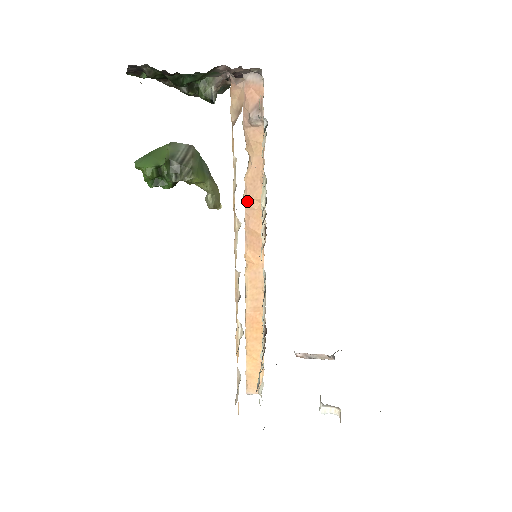
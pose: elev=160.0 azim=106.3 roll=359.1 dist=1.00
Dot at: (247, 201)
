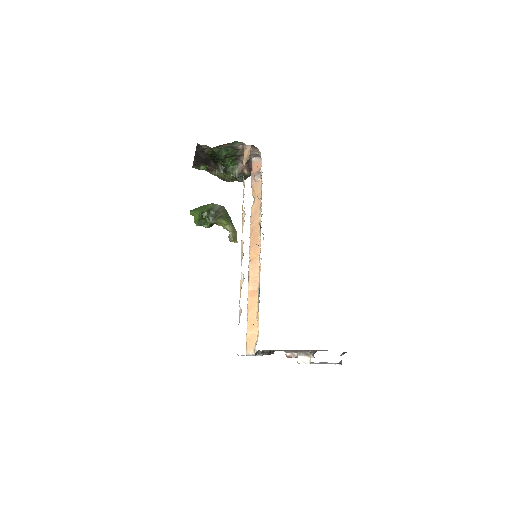
Dot at: (252, 221)
